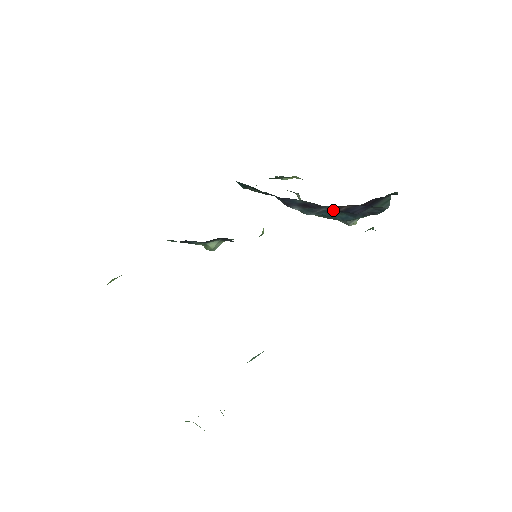
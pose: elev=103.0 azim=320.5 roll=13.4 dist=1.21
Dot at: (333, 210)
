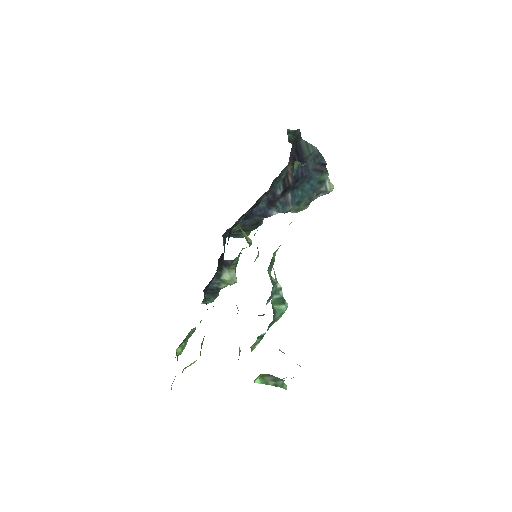
Dot at: (287, 187)
